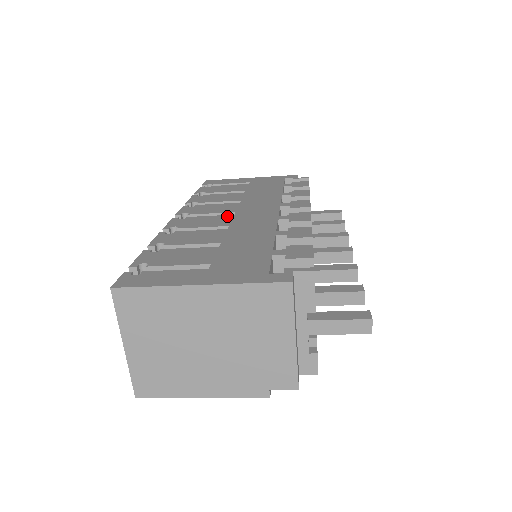
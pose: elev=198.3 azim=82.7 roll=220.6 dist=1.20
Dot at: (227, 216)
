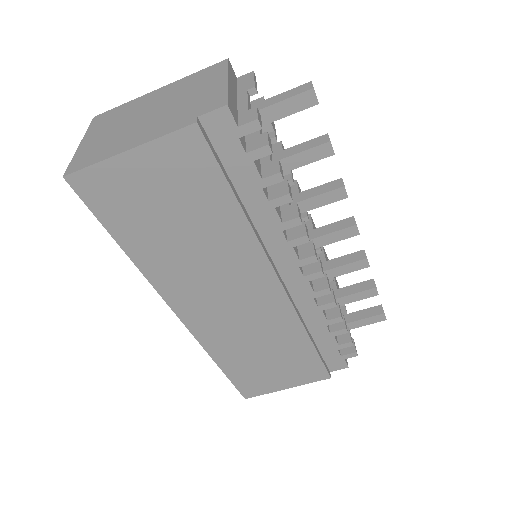
Dot at: occluded
